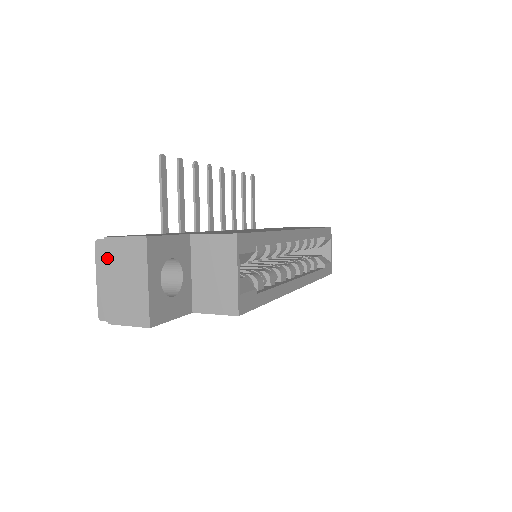
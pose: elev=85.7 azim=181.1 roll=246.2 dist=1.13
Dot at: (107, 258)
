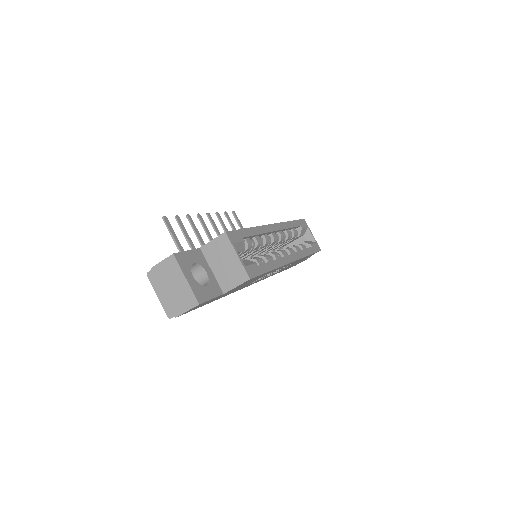
Dot at: (158, 279)
